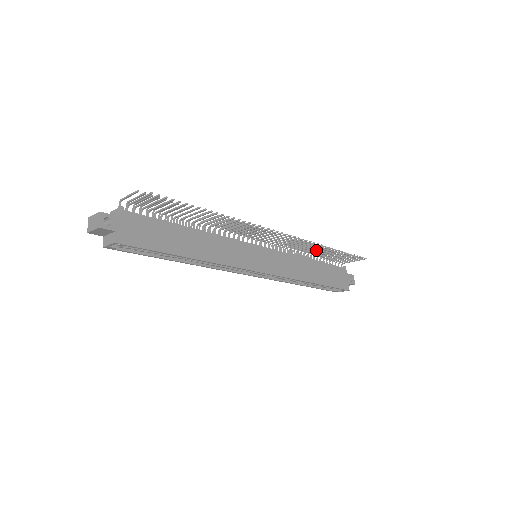
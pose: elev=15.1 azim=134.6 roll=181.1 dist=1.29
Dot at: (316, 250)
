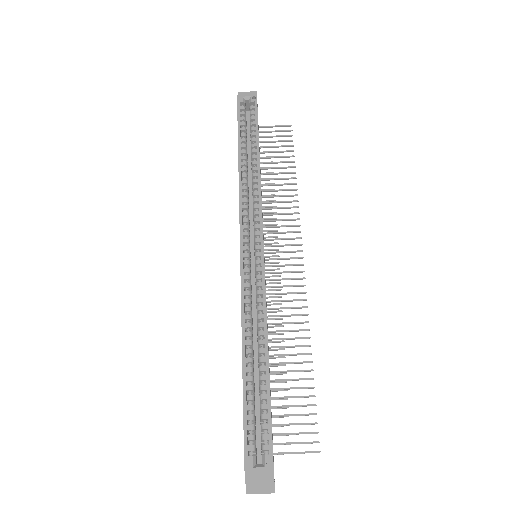
Dot at: occluded
